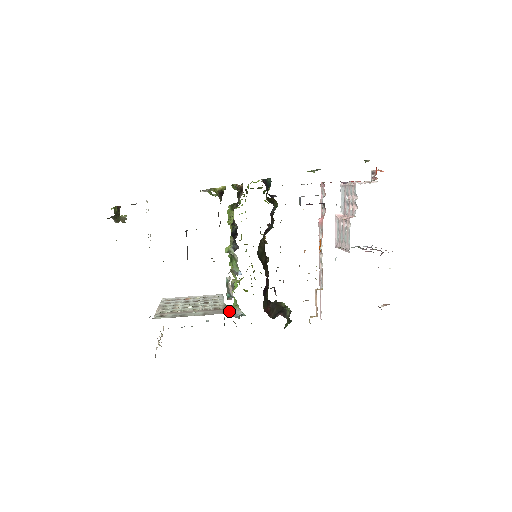
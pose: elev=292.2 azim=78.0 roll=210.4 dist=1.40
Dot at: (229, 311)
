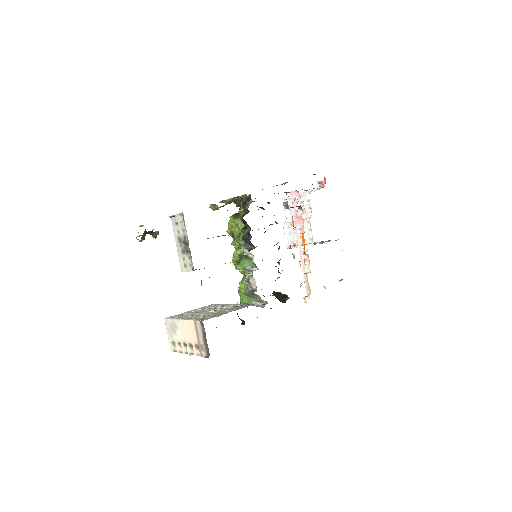
Dot at: occluded
